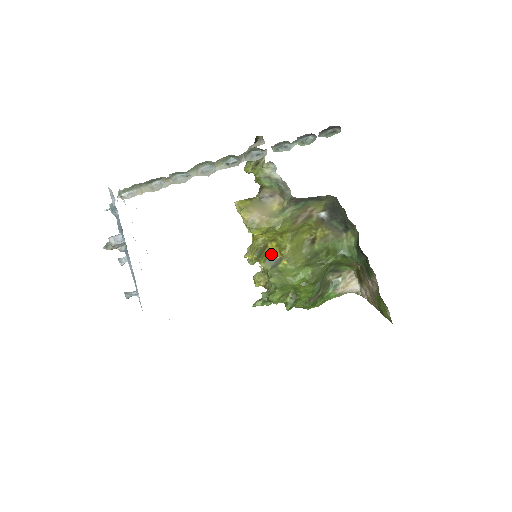
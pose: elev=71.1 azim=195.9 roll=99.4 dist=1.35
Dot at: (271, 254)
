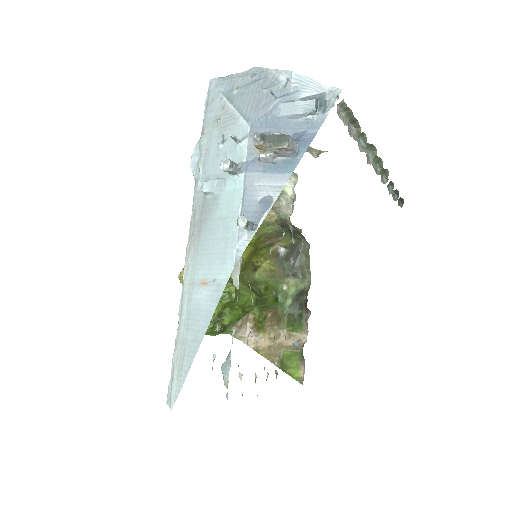
Dot at: occluded
